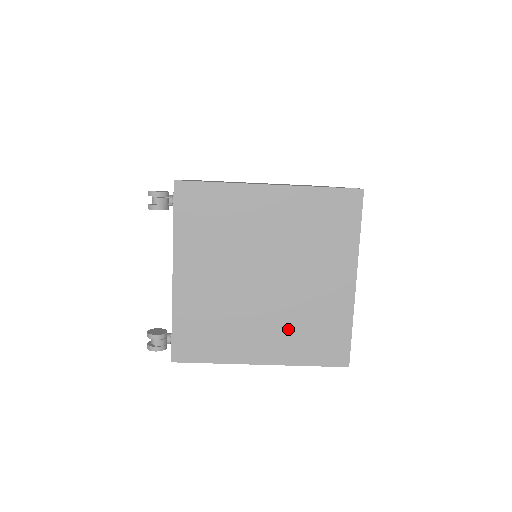
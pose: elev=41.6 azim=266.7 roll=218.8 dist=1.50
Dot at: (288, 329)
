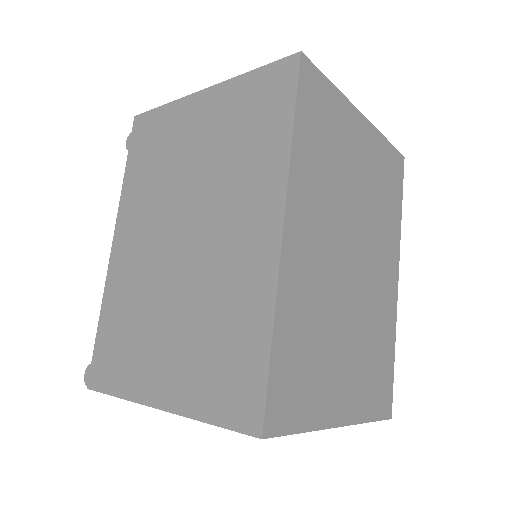
Dot at: occluded
